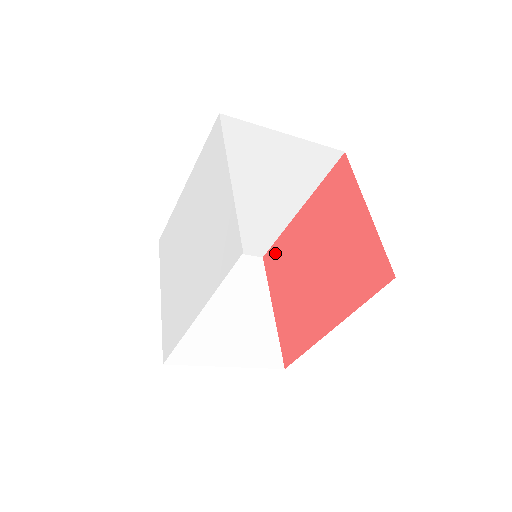
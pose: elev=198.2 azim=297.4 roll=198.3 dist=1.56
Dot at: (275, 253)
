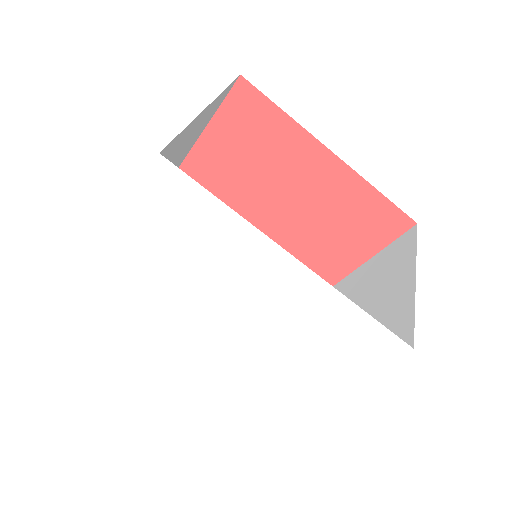
Dot at: (260, 115)
